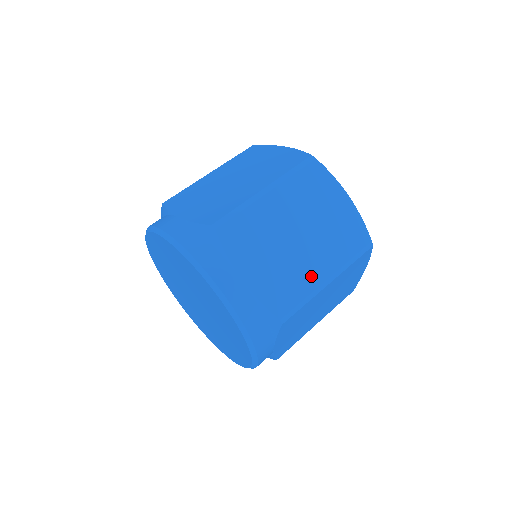
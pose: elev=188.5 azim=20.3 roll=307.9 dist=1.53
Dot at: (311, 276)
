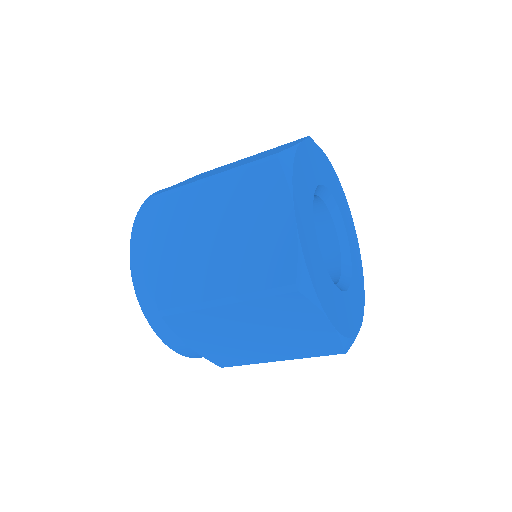
Dot at: (206, 286)
